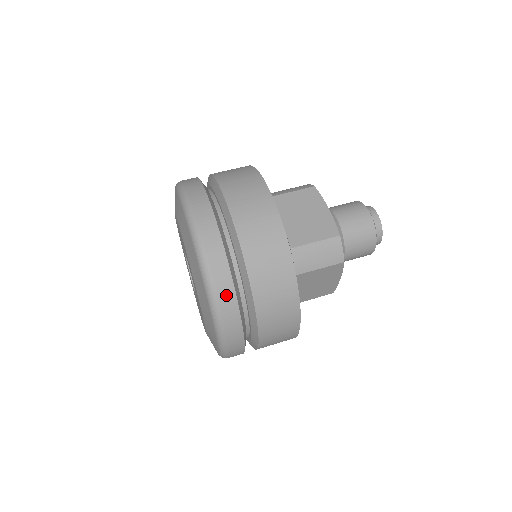
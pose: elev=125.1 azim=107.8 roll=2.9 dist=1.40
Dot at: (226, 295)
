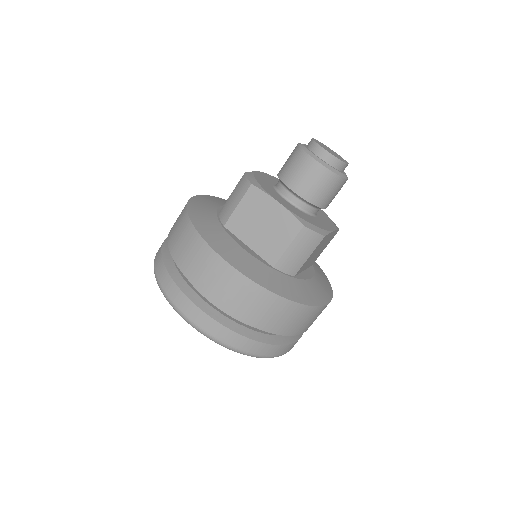
Dot at: (256, 348)
